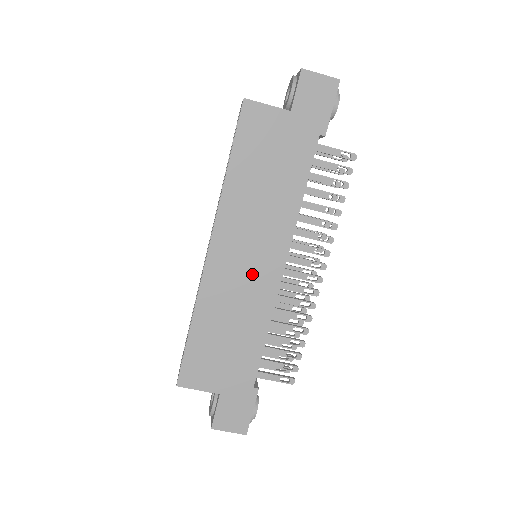
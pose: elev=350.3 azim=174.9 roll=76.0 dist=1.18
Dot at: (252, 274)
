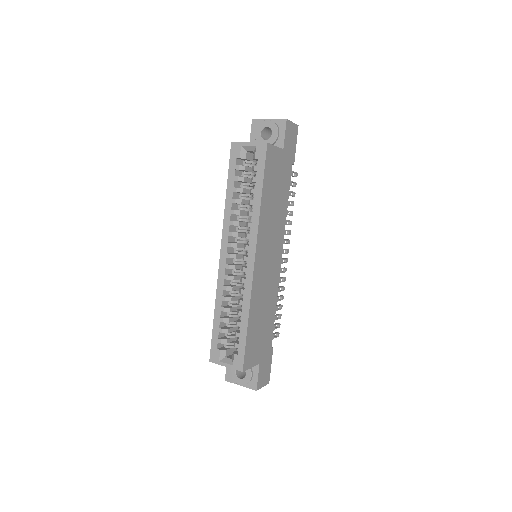
Dot at: (271, 269)
